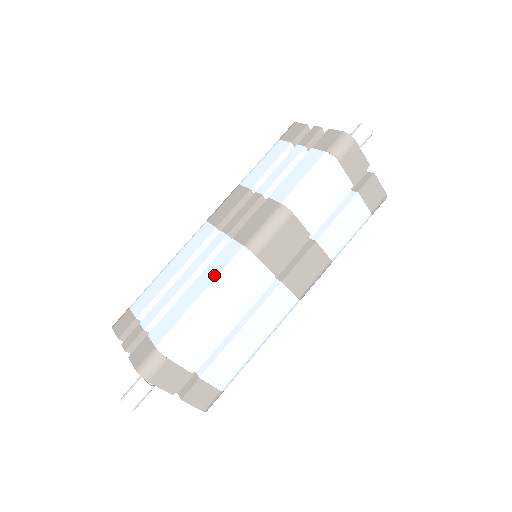
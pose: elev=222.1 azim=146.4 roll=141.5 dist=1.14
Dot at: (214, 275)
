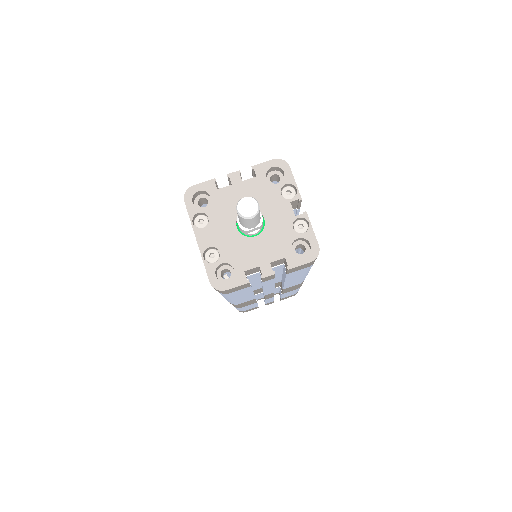
Dot at: occluded
